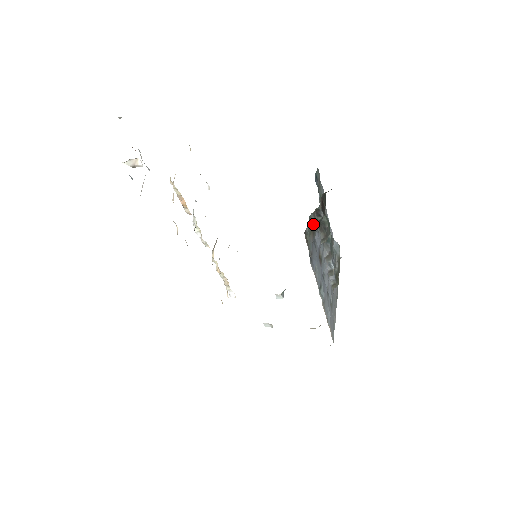
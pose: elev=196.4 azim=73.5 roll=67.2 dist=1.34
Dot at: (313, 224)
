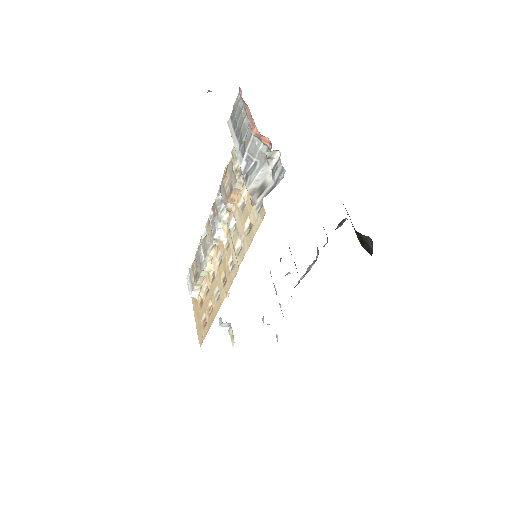
Dot at: occluded
